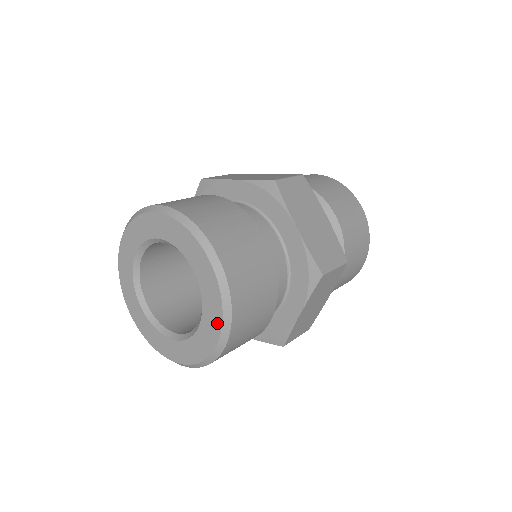
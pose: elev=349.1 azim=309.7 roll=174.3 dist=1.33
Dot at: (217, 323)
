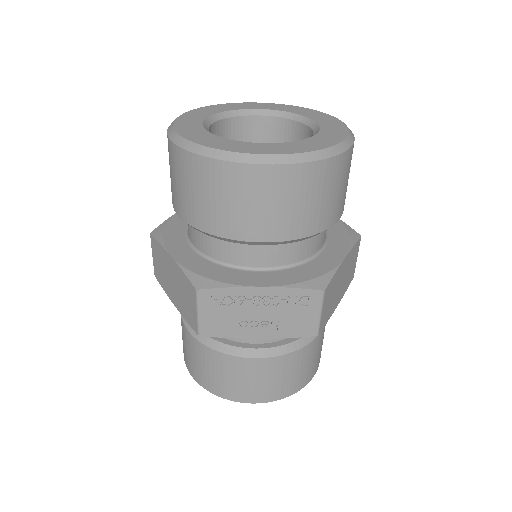
Dot at: (342, 132)
